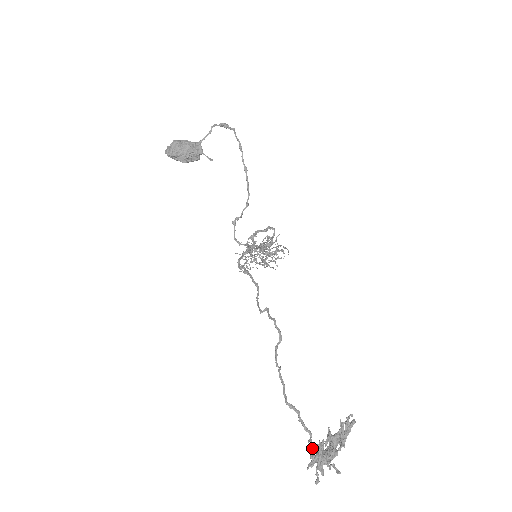
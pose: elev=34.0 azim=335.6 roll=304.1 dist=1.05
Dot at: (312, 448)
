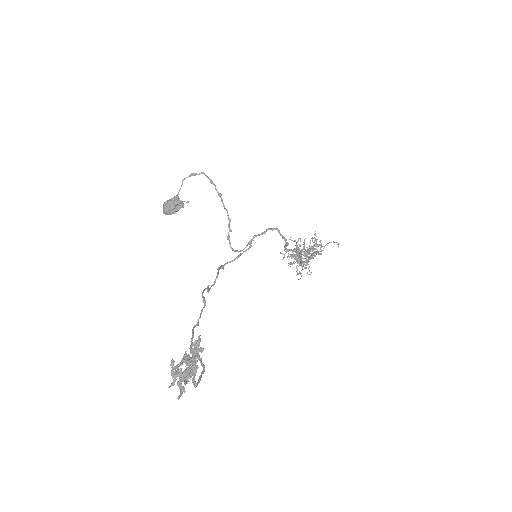
Dot at: occluded
